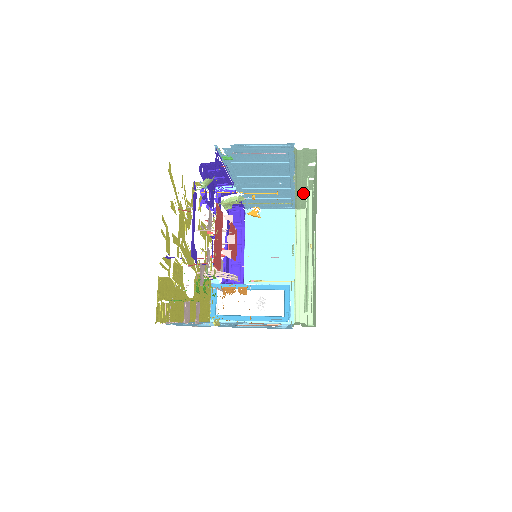
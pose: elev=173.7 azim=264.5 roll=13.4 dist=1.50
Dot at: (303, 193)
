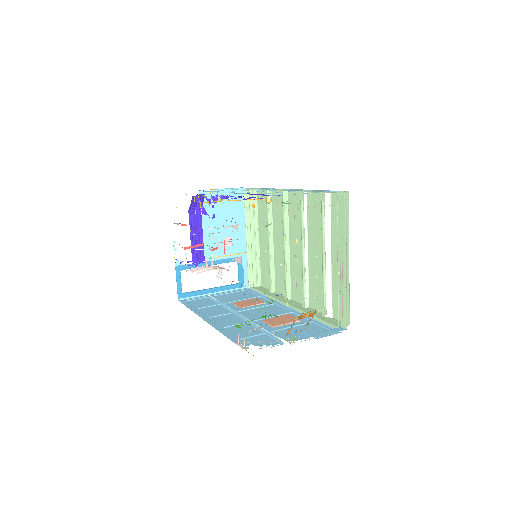
Dot at: occluded
